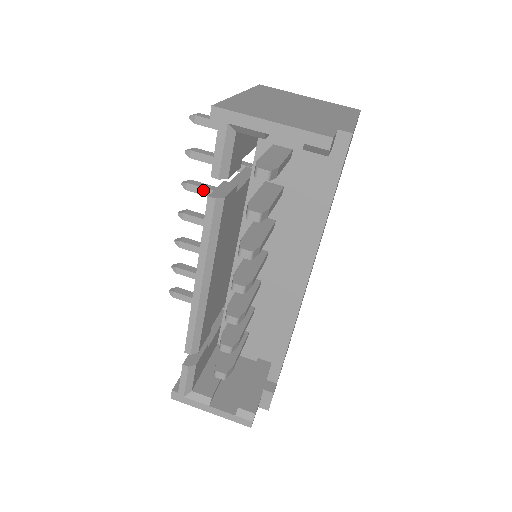
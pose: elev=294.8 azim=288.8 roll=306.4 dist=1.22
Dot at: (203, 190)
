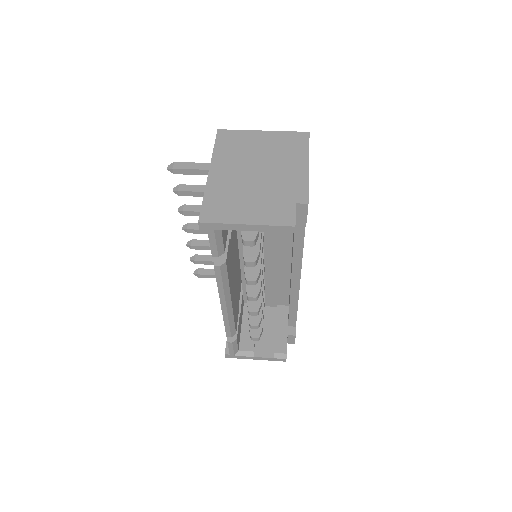
Dot at: (197, 213)
